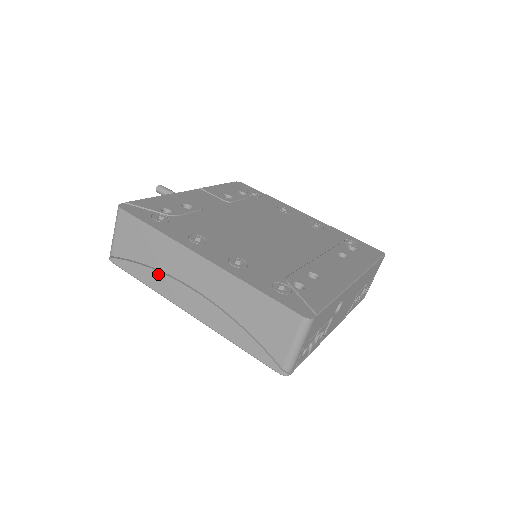
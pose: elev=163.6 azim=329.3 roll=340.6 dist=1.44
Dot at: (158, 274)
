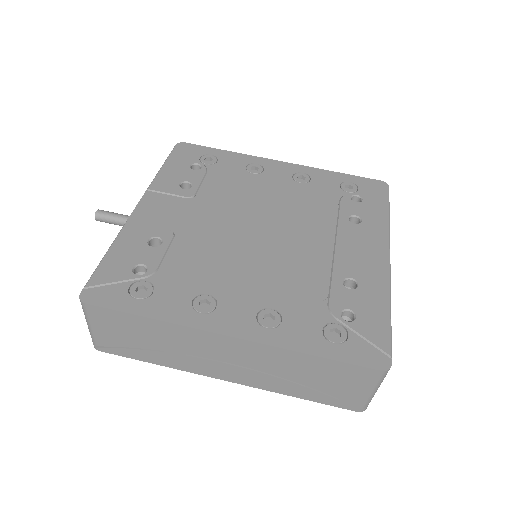
Dot at: (172, 355)
